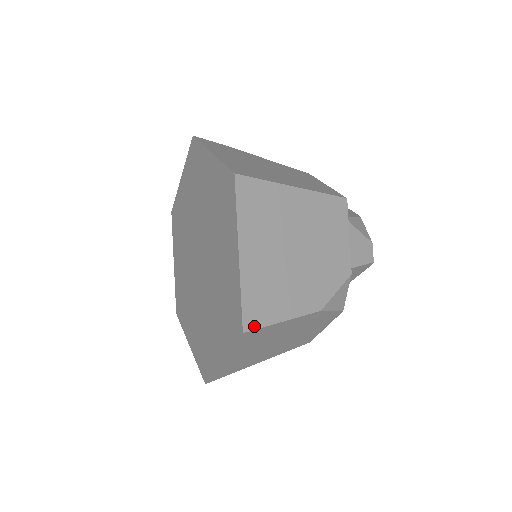
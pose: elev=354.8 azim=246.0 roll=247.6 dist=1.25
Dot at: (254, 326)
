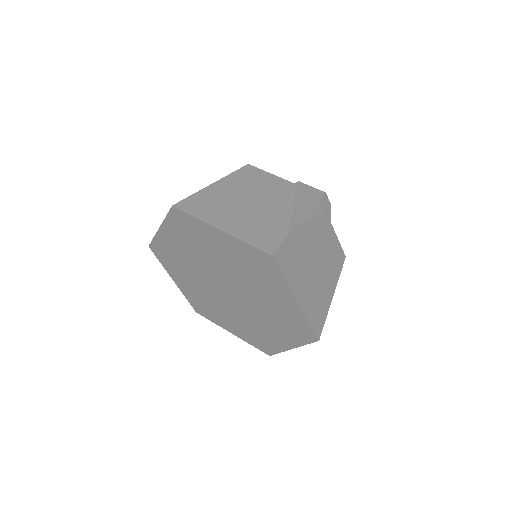
Dot at: occluded
